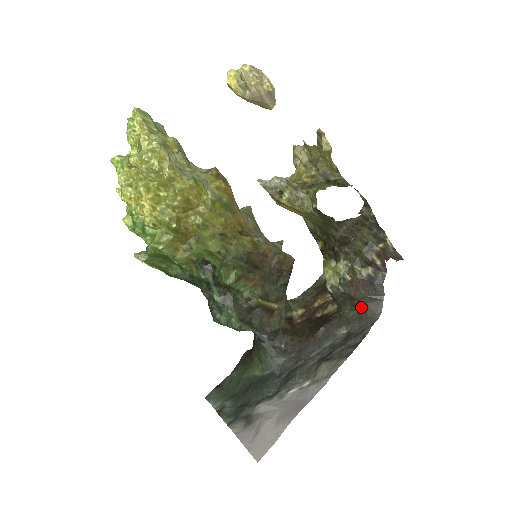
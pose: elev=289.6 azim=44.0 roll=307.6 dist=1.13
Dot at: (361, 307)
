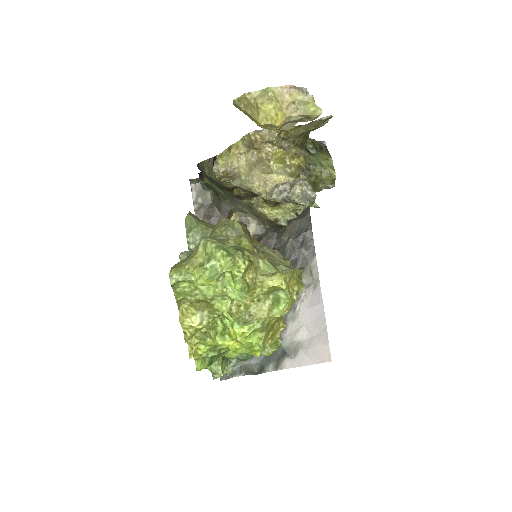
Dot at: occluded
